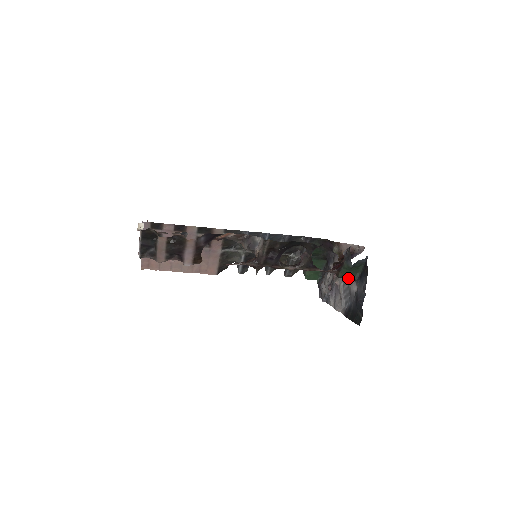
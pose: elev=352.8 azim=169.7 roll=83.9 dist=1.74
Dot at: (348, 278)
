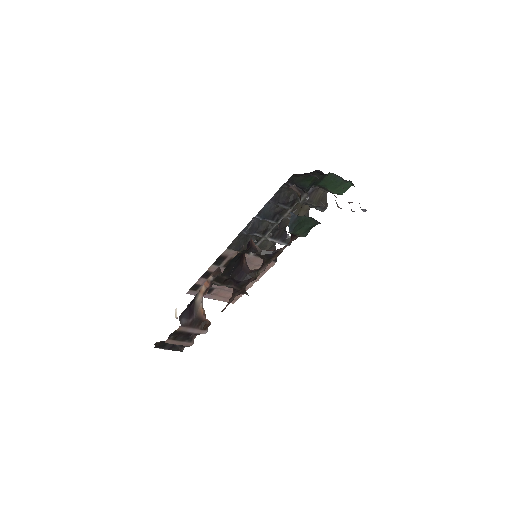
Dot at: occluded
